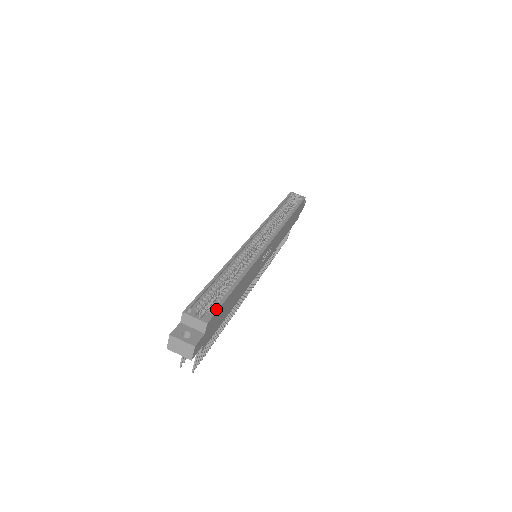
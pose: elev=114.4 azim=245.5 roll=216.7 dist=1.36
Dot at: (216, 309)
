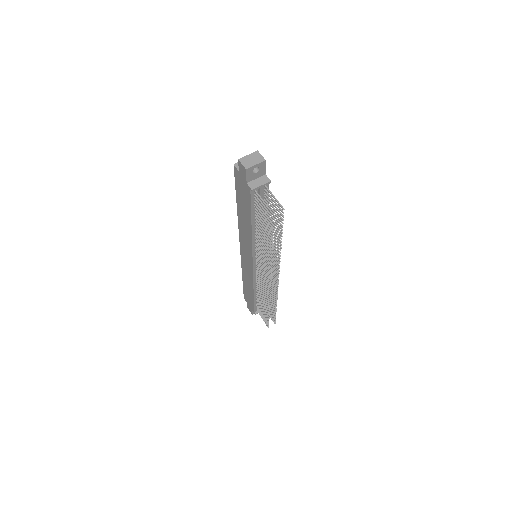
Dot at: occluded
